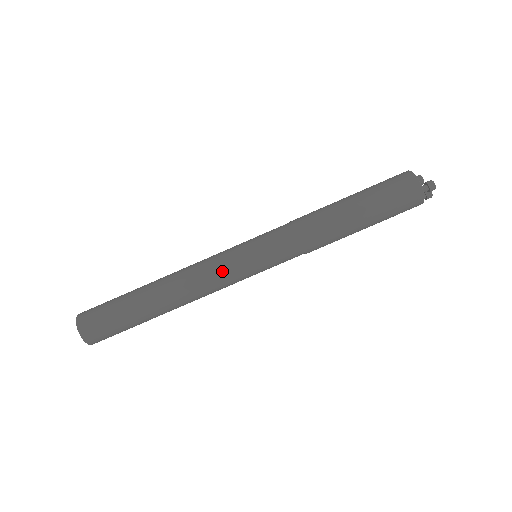
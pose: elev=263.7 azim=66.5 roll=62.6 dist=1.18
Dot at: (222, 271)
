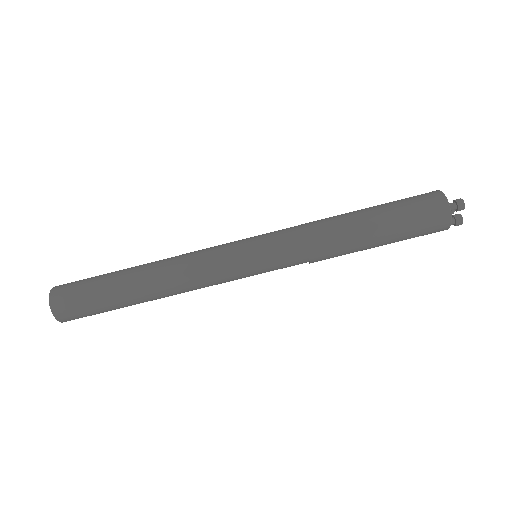
Dot at: (214, 257)
